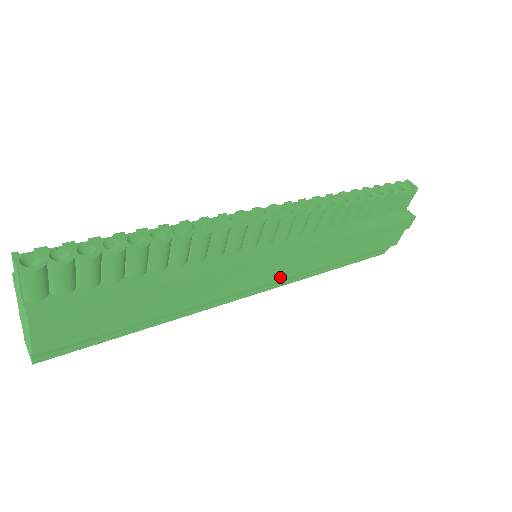
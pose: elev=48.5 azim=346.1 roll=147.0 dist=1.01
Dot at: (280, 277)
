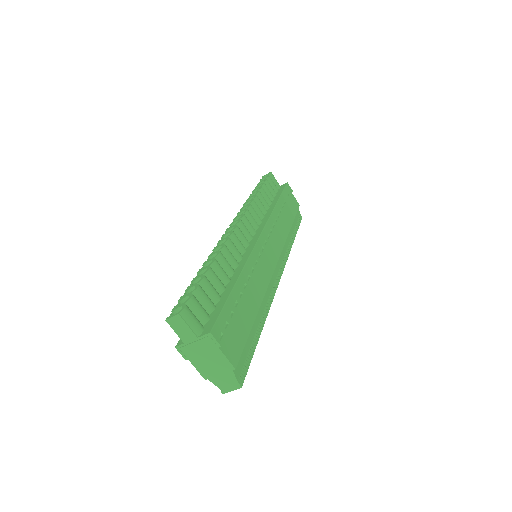
Dot at: (278, 253)
